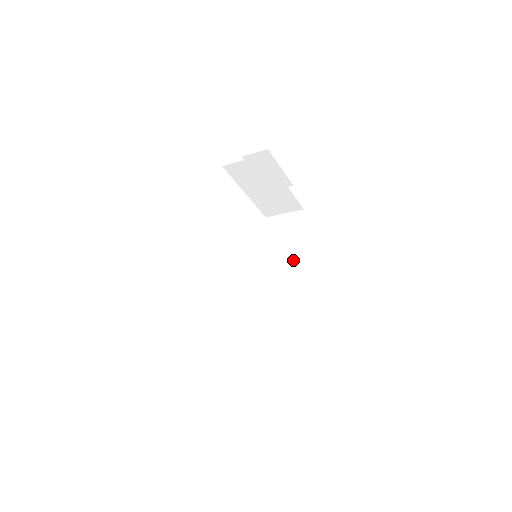
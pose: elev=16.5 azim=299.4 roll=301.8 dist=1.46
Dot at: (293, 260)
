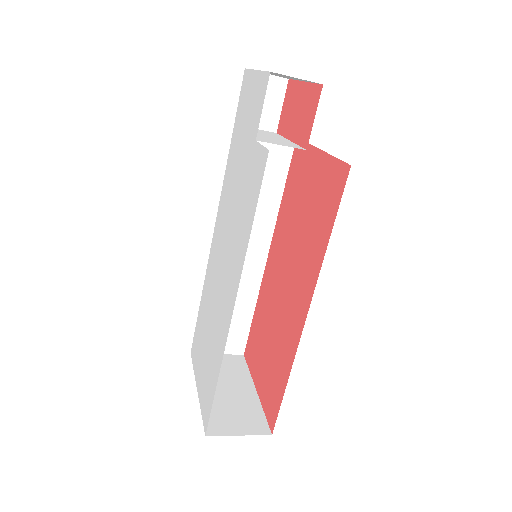
Dot at: (268, 216)
